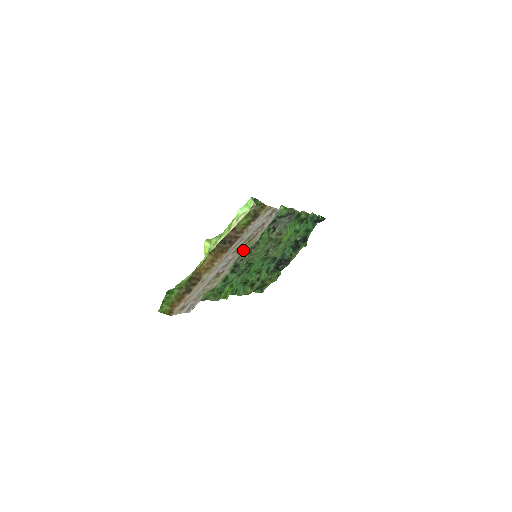
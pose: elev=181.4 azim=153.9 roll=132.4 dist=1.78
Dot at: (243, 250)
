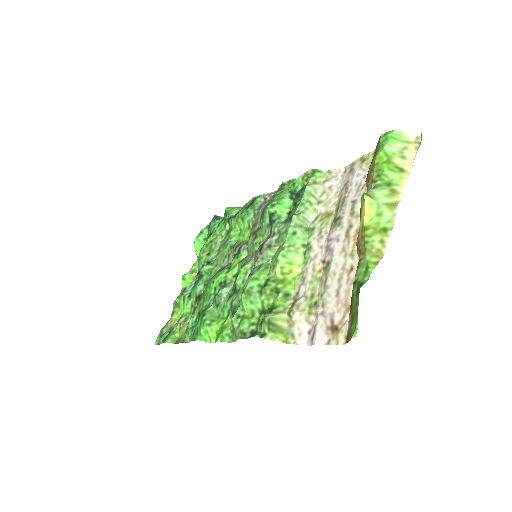
Dot at: (321, 227)
